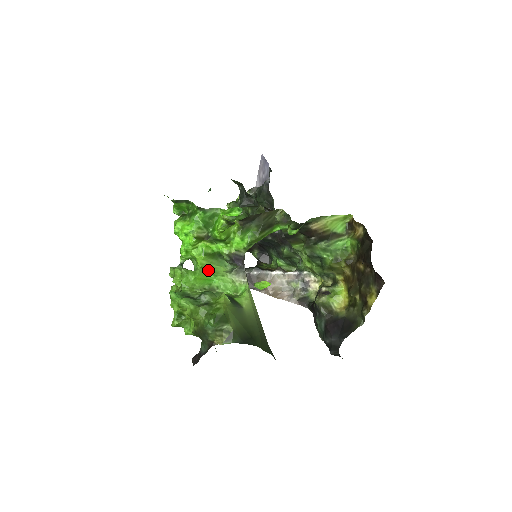
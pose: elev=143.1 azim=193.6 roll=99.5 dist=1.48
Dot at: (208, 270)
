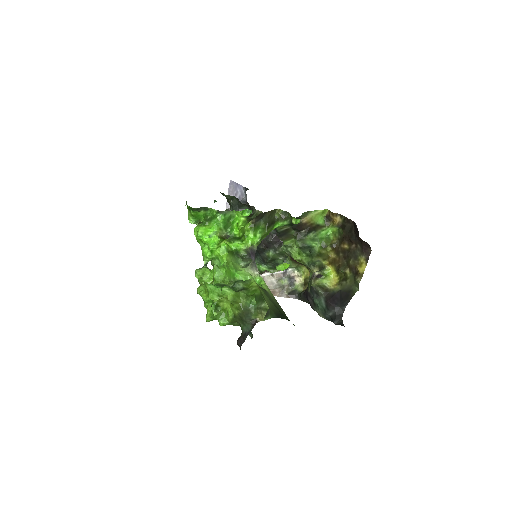
Dot at: (231, 265)
